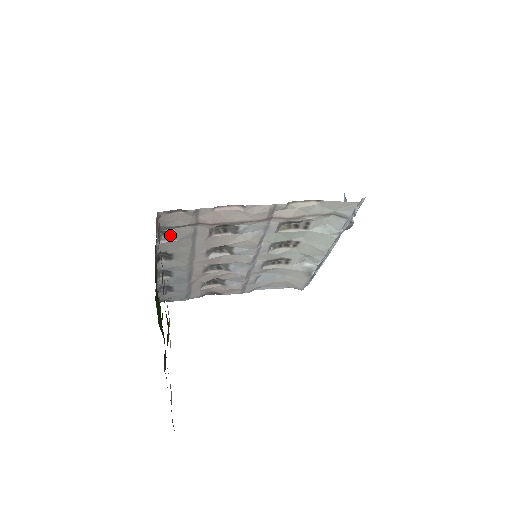
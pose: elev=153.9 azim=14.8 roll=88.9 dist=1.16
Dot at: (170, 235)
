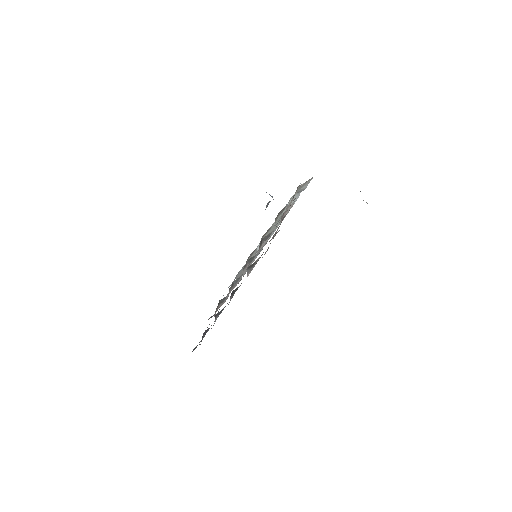
Dot at: (253, 265)
